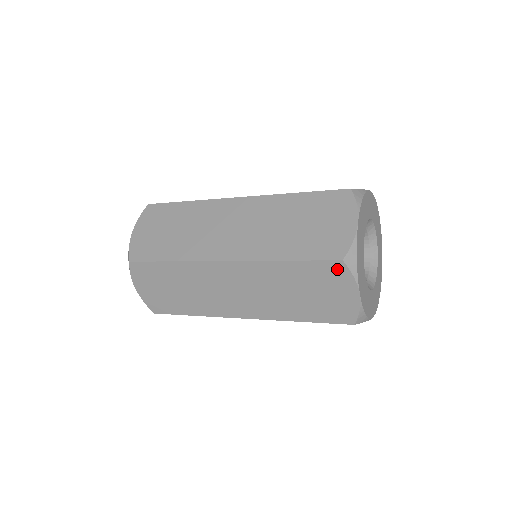
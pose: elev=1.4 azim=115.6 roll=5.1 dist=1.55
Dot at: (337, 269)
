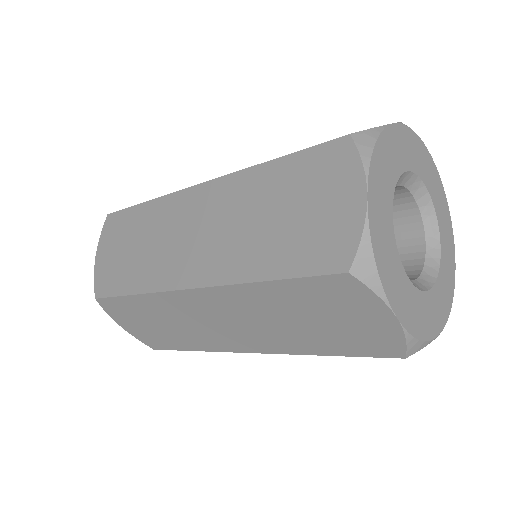
Dot at: (339, 154)
